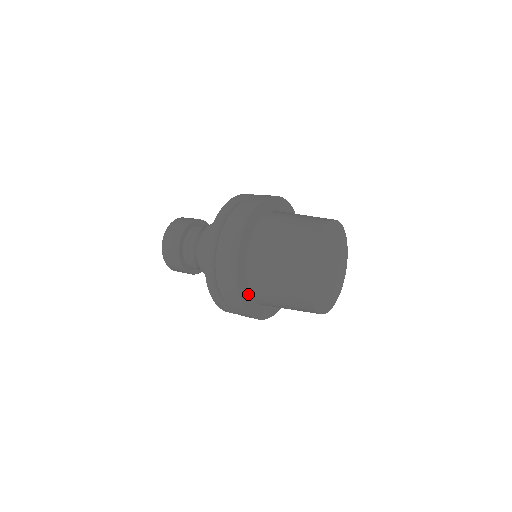
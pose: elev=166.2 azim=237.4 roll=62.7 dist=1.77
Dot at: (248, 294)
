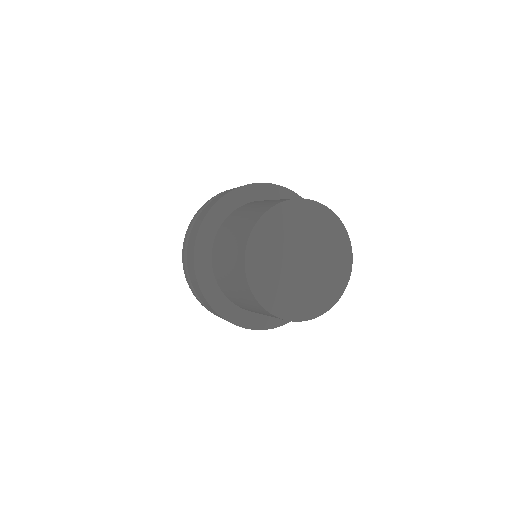
Dot at: (223, 298)
